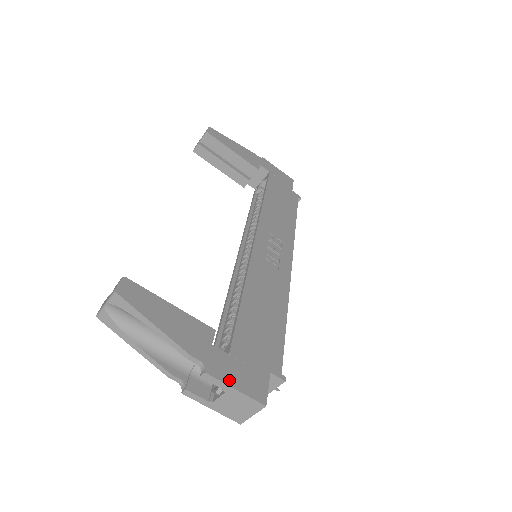
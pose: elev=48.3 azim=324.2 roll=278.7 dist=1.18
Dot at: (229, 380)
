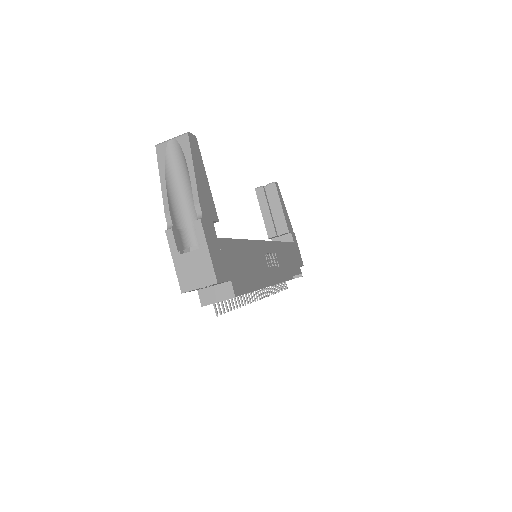
Dot at: (209, 242)
